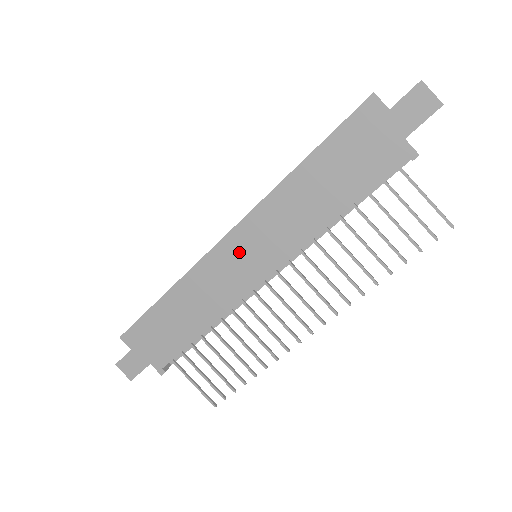
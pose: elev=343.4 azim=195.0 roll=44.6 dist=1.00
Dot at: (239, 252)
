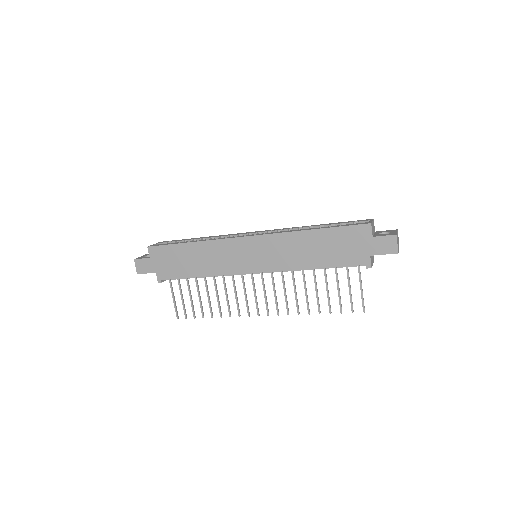
Dot at: (249, 250)
